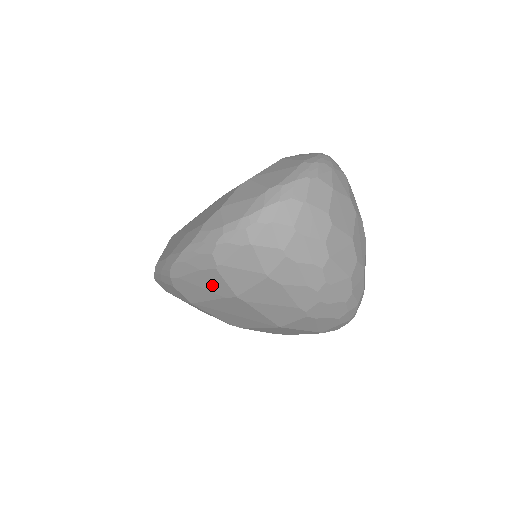
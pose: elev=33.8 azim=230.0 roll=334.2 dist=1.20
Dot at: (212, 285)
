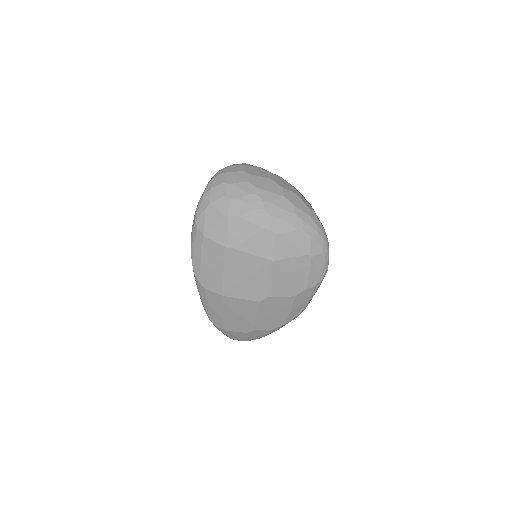
Dot at: (213, 255)
